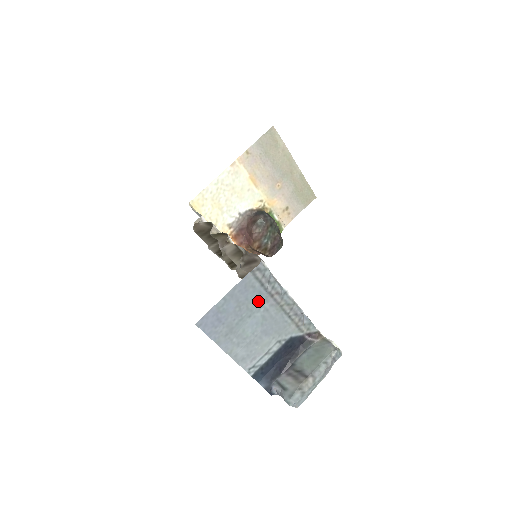
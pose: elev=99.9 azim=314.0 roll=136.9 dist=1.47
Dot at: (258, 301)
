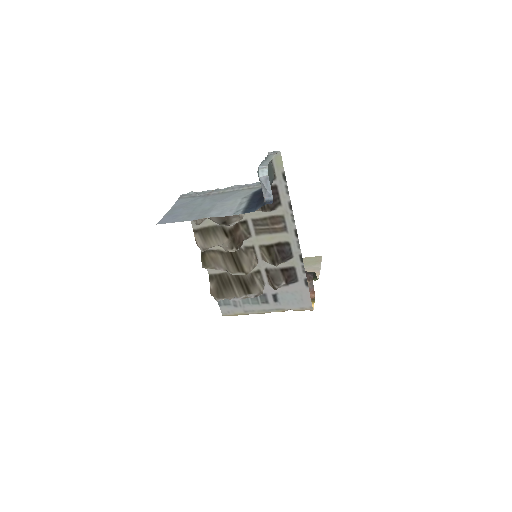
Dot at: (200, 201)
